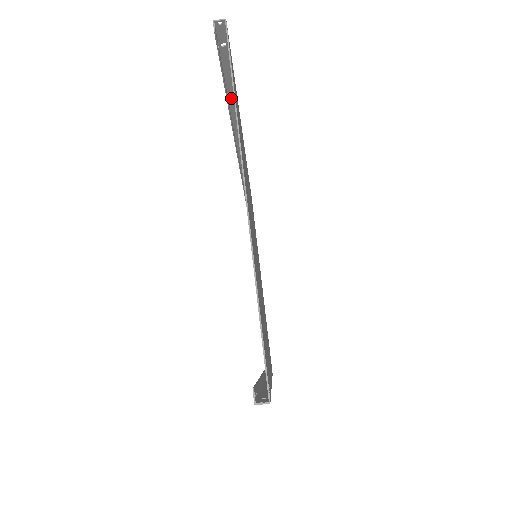
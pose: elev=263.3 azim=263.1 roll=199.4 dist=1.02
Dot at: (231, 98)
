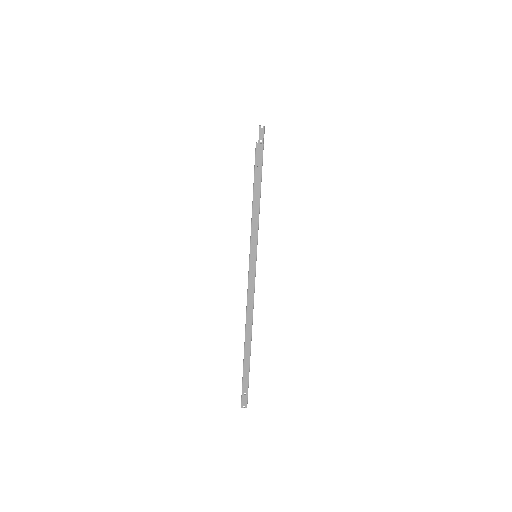
Dot at: occluded
